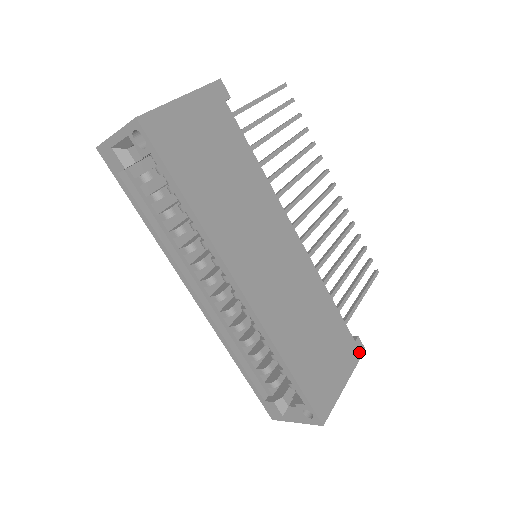
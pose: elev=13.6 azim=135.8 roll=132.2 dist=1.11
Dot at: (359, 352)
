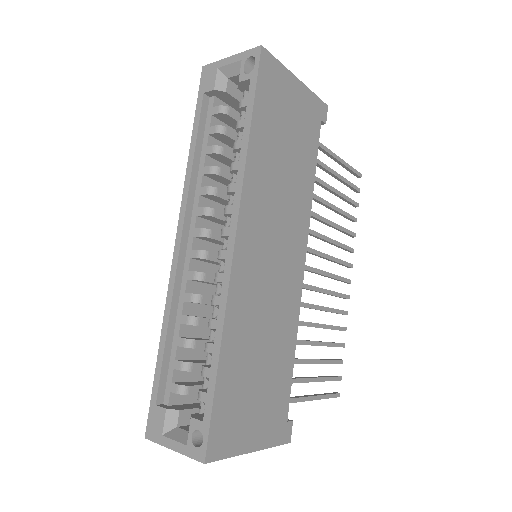
Dot at: (284, 437)
